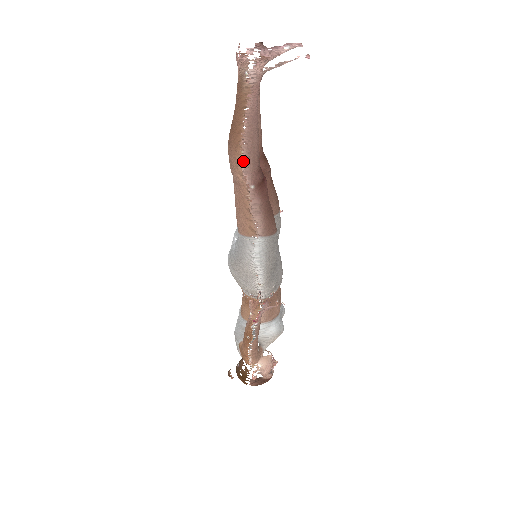
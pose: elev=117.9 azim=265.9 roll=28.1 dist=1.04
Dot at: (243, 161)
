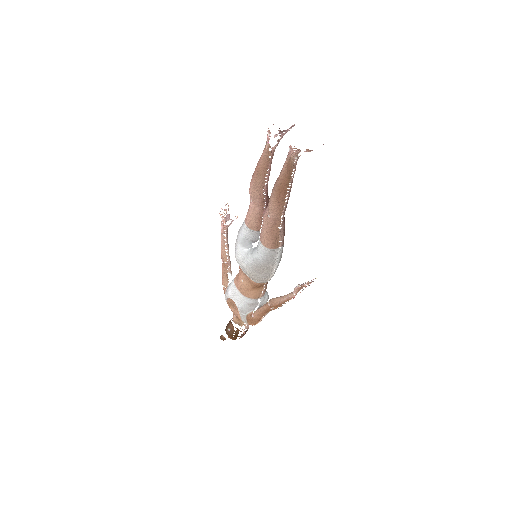
Dot at: (284, 207)
